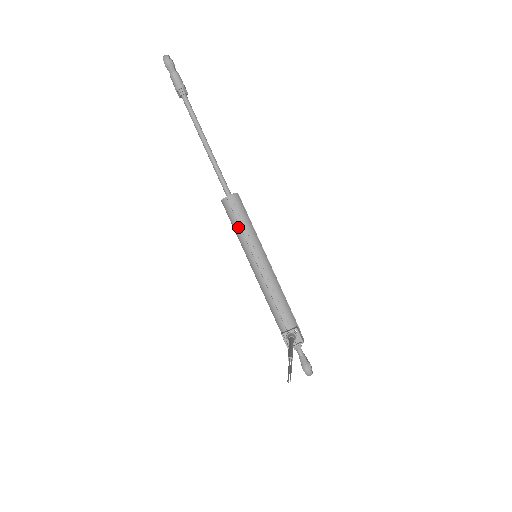
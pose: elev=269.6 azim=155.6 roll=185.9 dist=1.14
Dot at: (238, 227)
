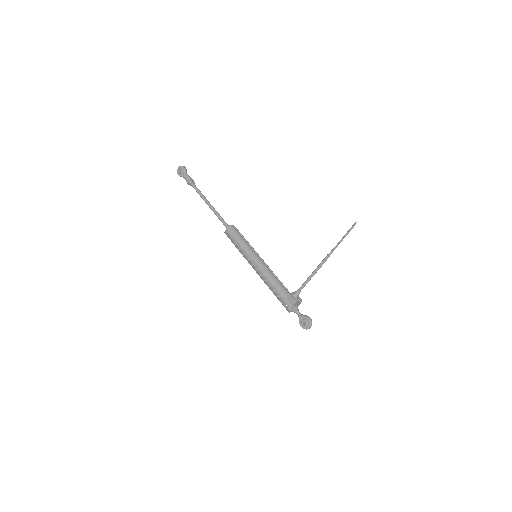
Dot at: (242, 239)
